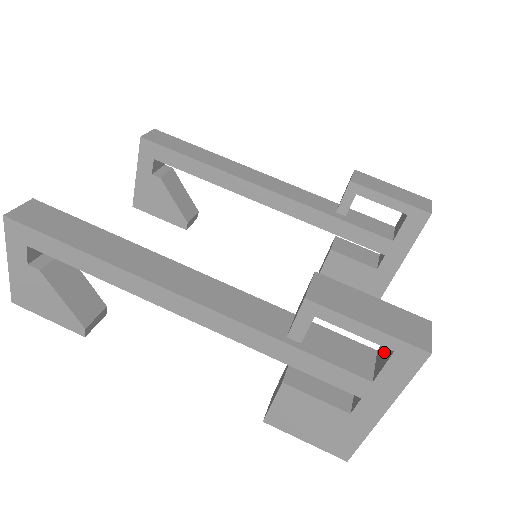
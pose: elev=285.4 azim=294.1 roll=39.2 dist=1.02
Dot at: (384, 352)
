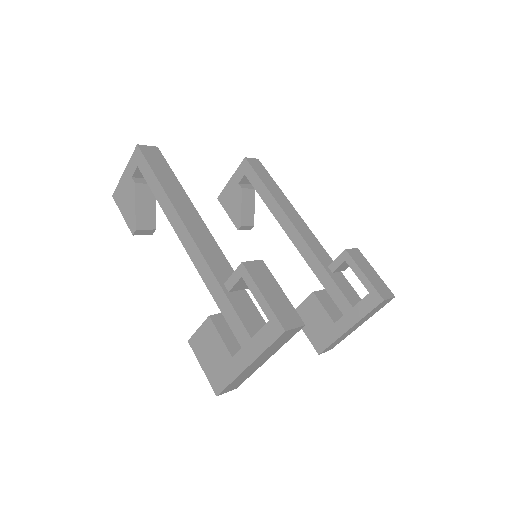
Dot at: occluded
